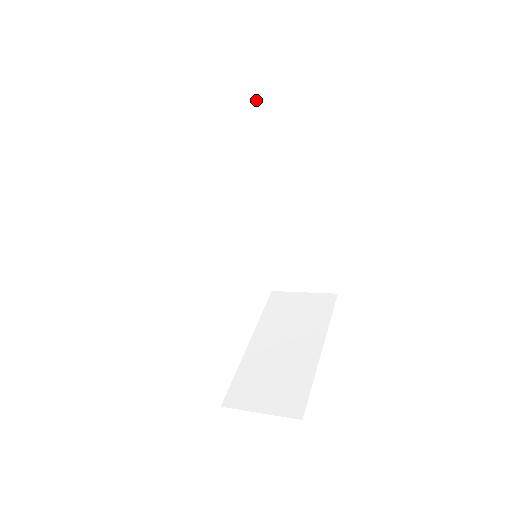
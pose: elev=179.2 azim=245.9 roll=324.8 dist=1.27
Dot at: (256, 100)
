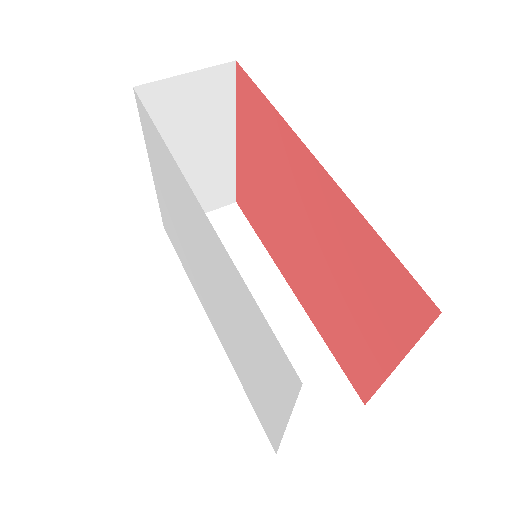
Dot at: occluded
